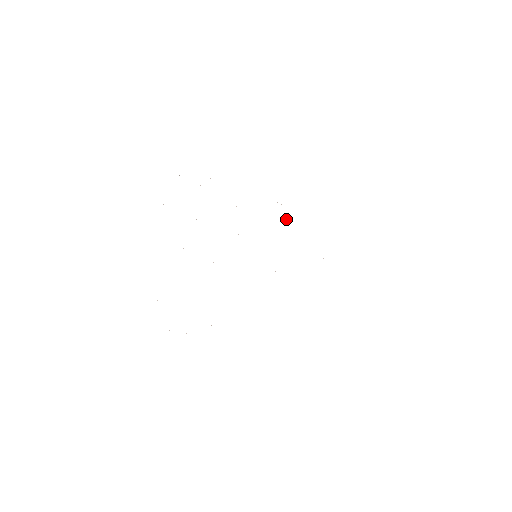
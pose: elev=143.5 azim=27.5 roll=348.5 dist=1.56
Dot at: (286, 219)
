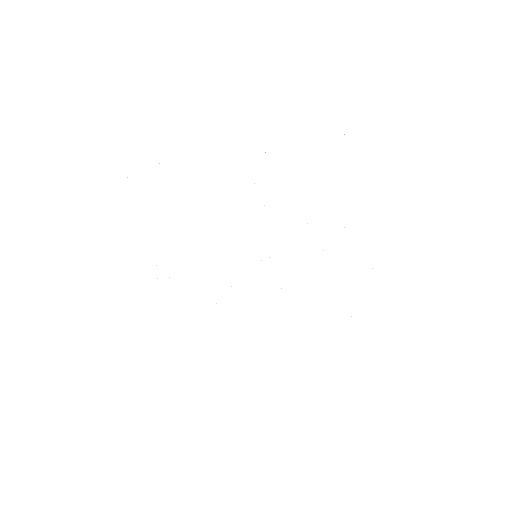
Dot at: occluded
